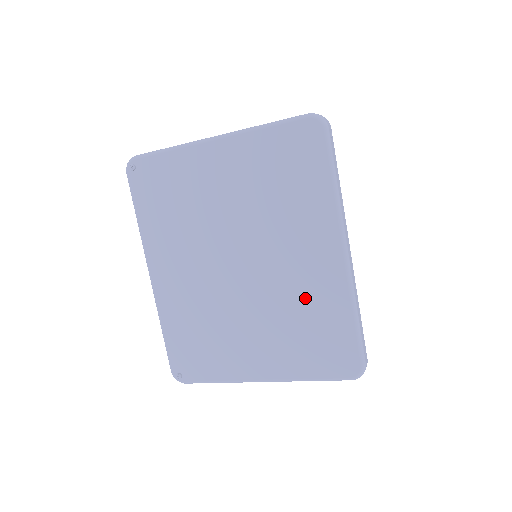
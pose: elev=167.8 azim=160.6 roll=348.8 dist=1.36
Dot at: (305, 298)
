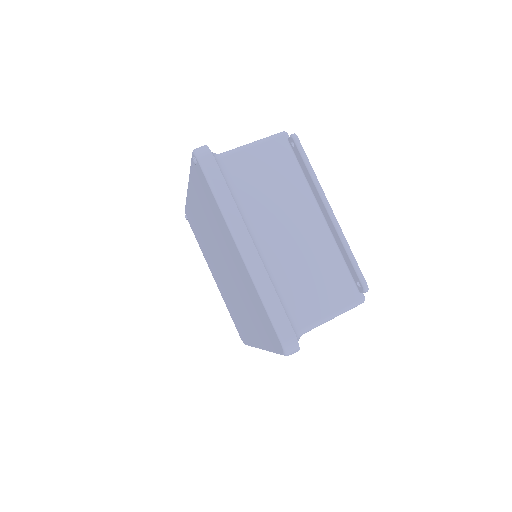
Dot at: (239, 315)
